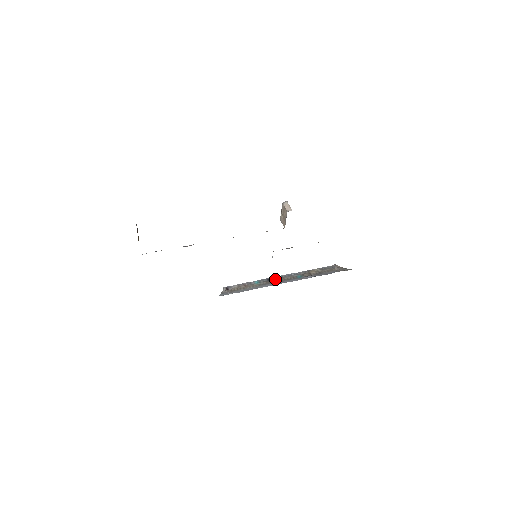
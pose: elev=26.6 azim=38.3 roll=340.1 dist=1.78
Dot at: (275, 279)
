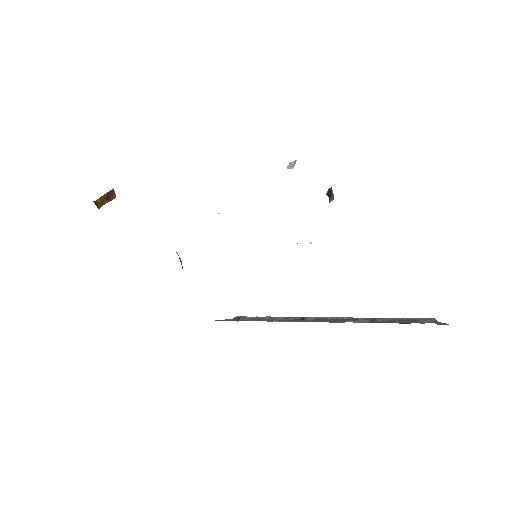
Dot at: (311, 319)
